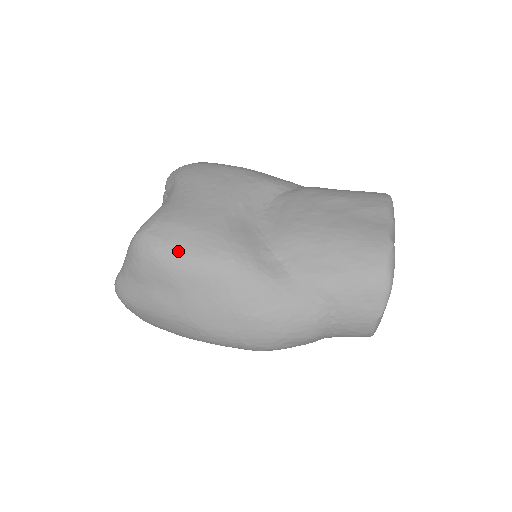
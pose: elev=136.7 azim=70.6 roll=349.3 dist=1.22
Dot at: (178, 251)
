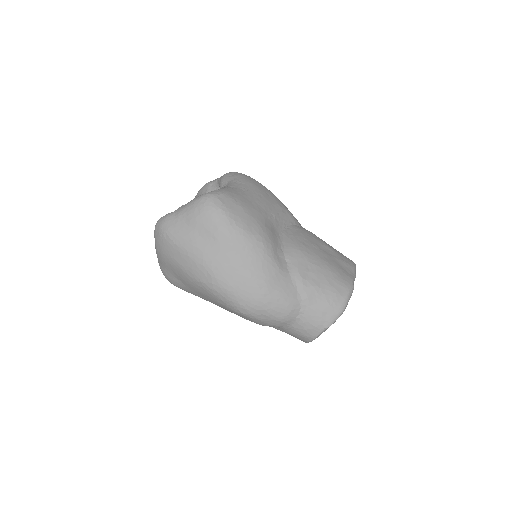
Dot at: (232, 219)
